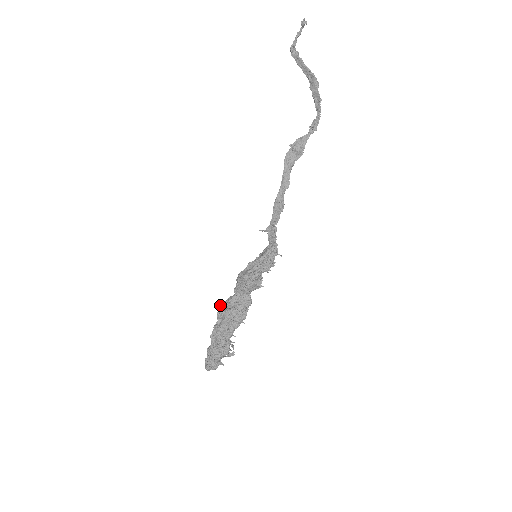
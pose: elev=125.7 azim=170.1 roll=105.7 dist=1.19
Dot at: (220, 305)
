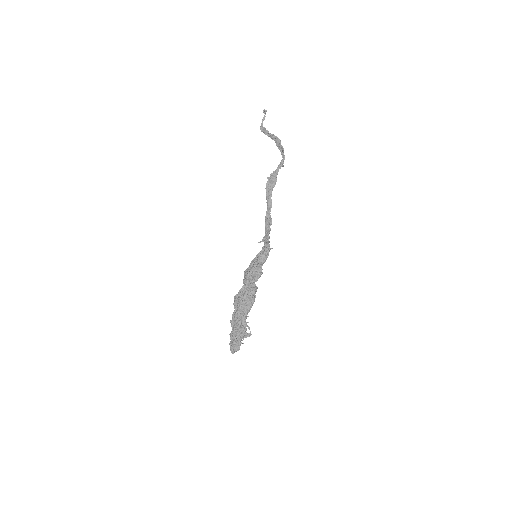
Dot at: (234, 296)
